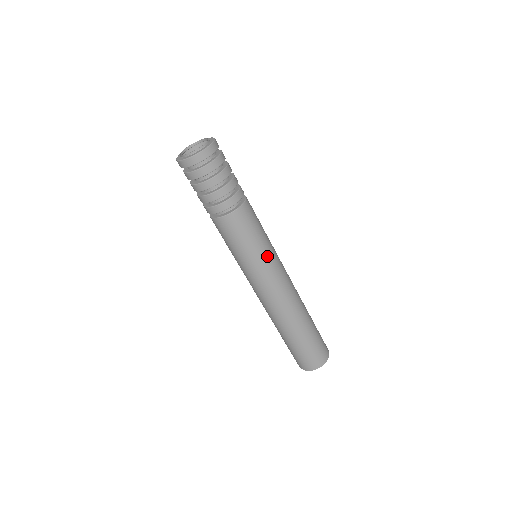
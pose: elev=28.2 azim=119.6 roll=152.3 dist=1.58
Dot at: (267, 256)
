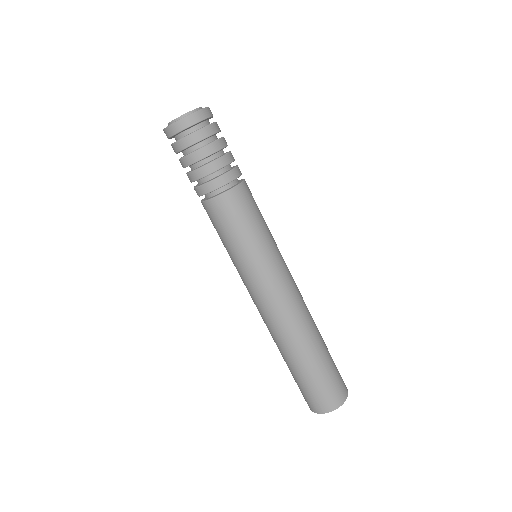
Dot at: (272, 249)
